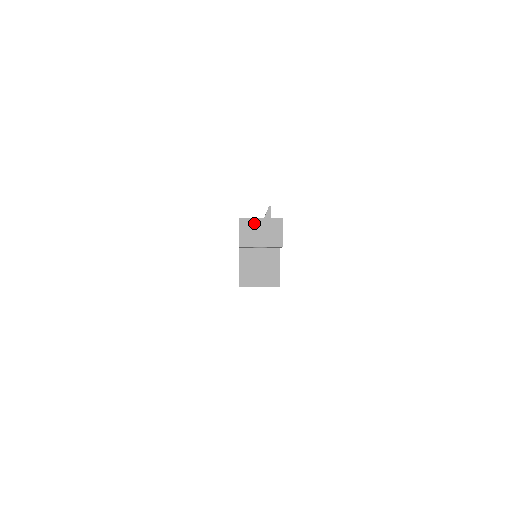
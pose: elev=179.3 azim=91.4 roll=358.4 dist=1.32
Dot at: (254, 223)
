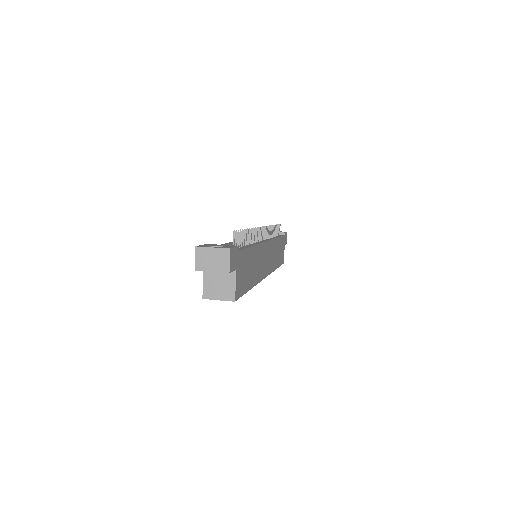
Dot at: (207, 252)
